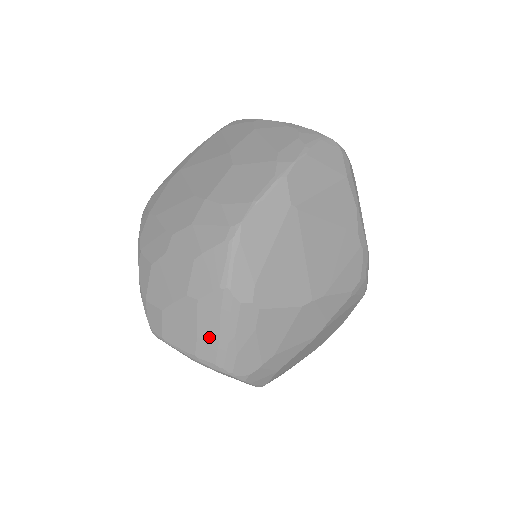
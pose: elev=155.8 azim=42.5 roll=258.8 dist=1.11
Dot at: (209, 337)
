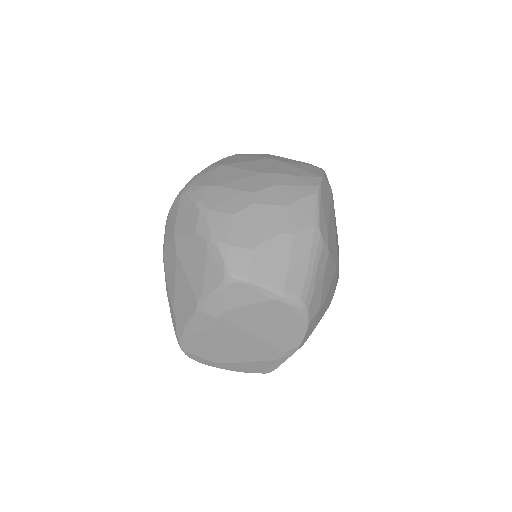
Dot at: (299, 270)
